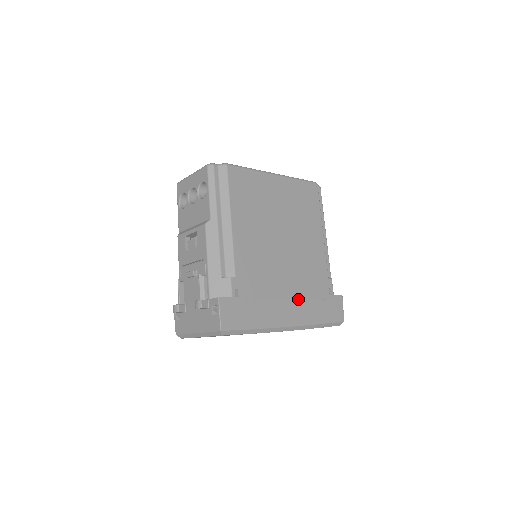
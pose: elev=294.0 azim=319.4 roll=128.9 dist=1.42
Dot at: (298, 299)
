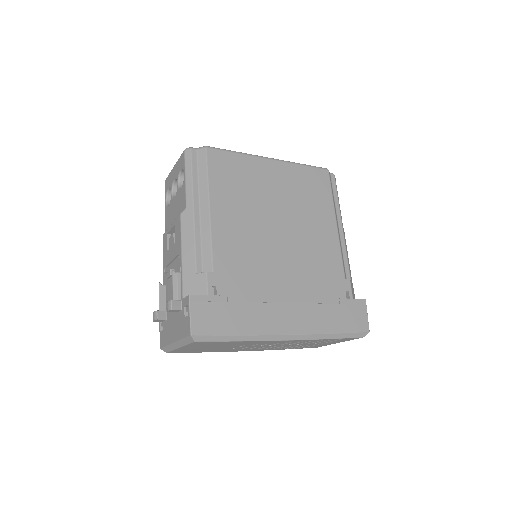
Dot at: (301, 301)
